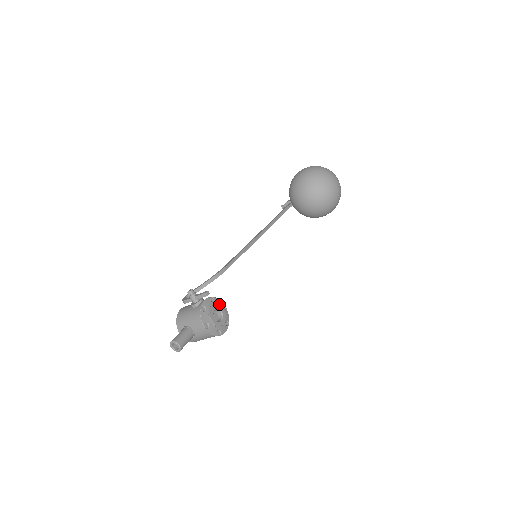
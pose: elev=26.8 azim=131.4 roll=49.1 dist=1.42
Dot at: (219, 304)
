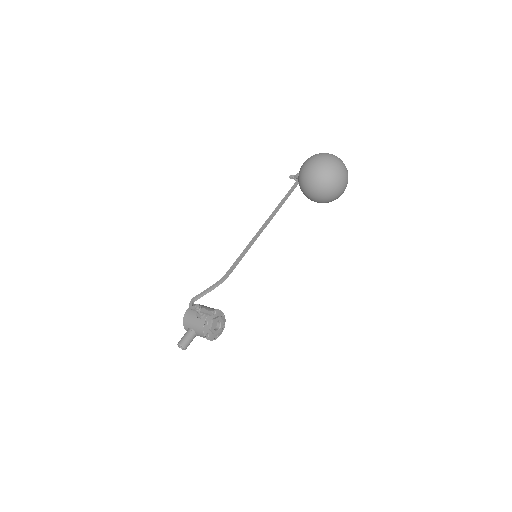
Dot at: (219, 314)
